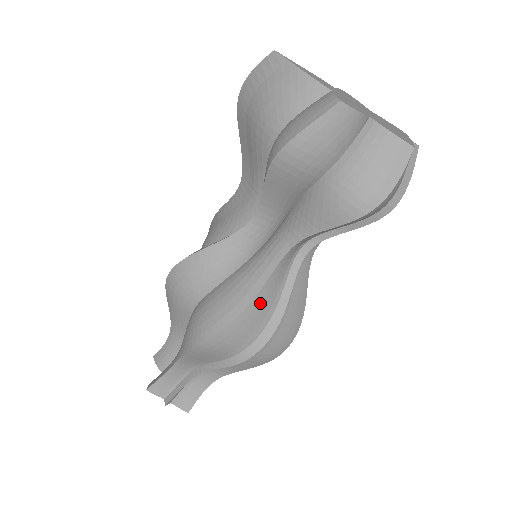
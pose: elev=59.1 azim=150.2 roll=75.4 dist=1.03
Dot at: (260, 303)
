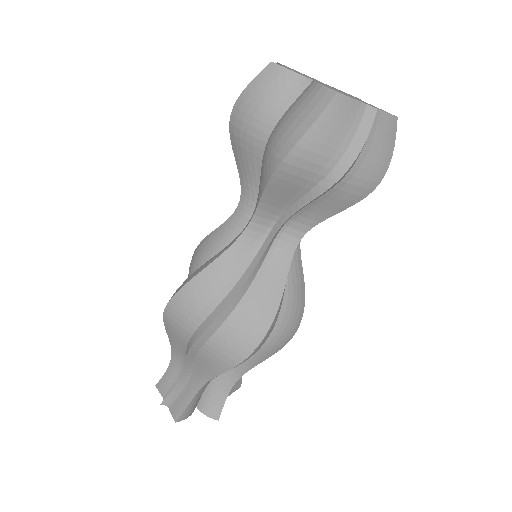
Dot at: (213, 275)
